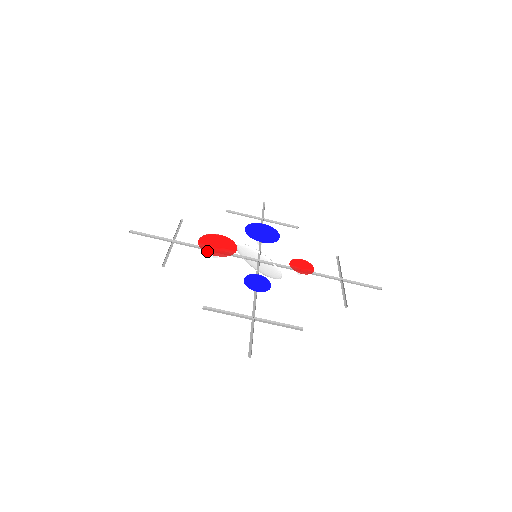
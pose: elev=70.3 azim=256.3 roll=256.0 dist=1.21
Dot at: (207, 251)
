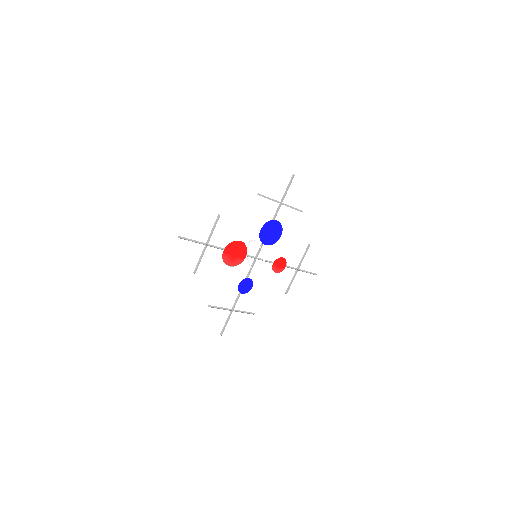
Dot at: (226, 262)
